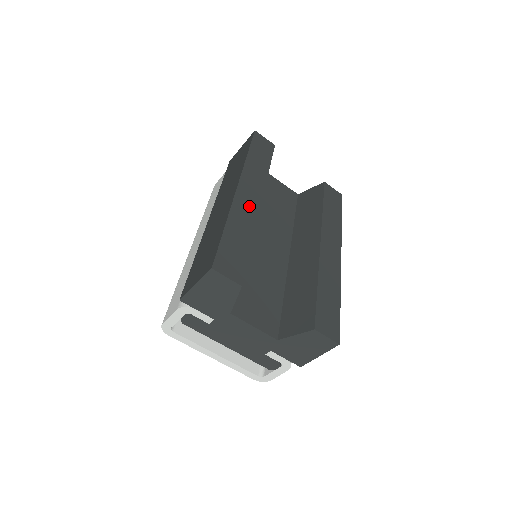
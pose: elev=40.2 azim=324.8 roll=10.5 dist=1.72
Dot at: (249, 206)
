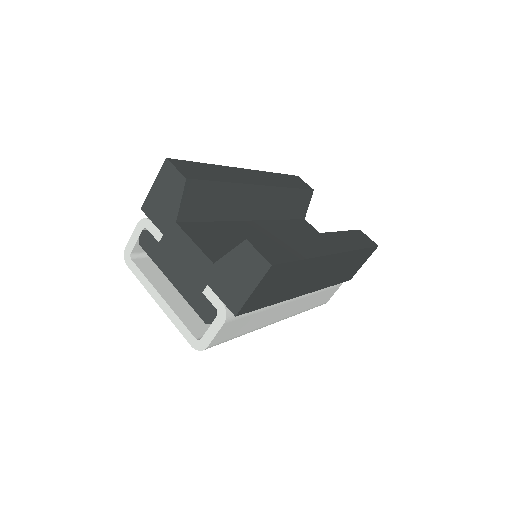
Dot at: (246, 177)
